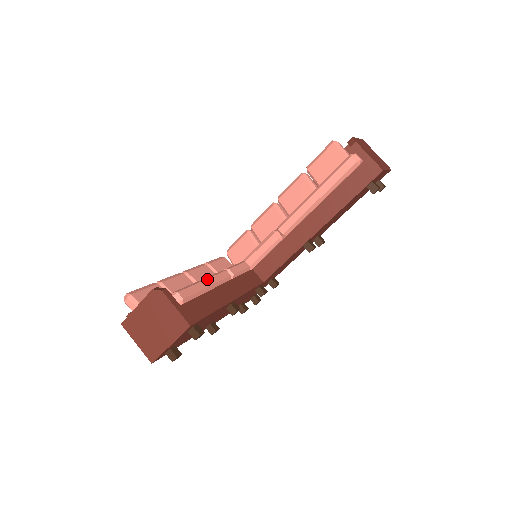
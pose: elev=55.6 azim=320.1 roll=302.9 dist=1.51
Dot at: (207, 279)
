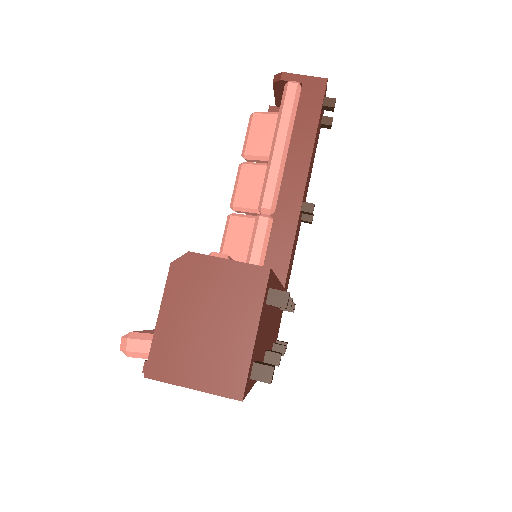
Dot at: occluded
